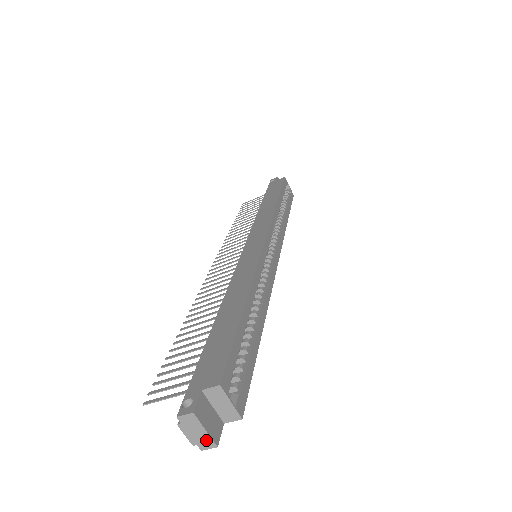
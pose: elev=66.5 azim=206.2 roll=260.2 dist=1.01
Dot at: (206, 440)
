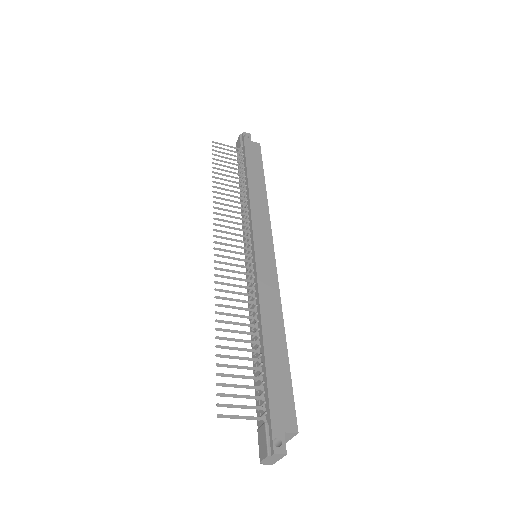
Dot at: (272, 462)
